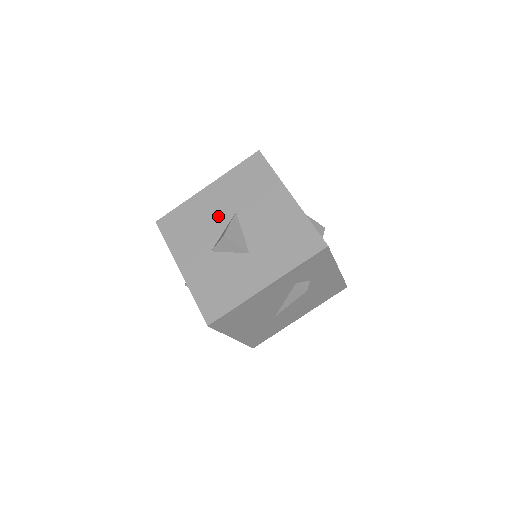
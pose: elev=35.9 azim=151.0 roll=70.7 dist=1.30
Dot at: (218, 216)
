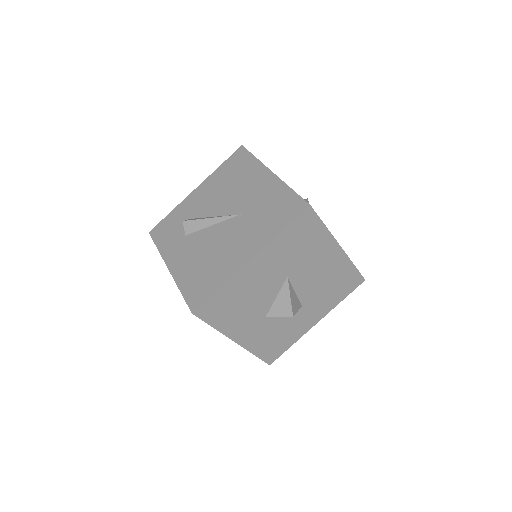
Dot at: (269, 286)
